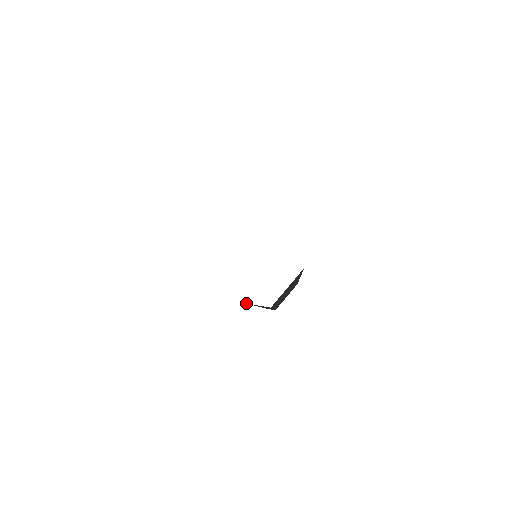
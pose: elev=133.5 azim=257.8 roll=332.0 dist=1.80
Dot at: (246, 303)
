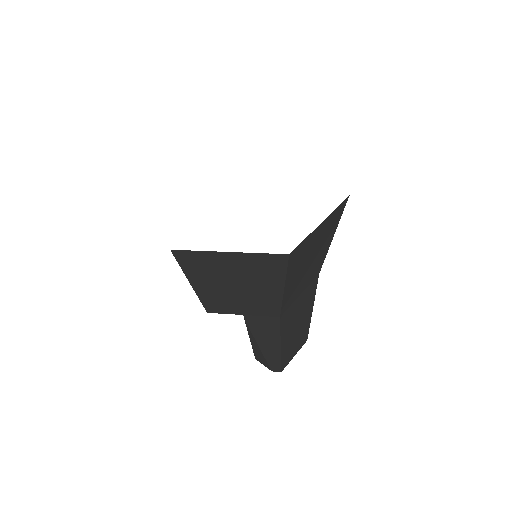
Dot at: (245, 316)
